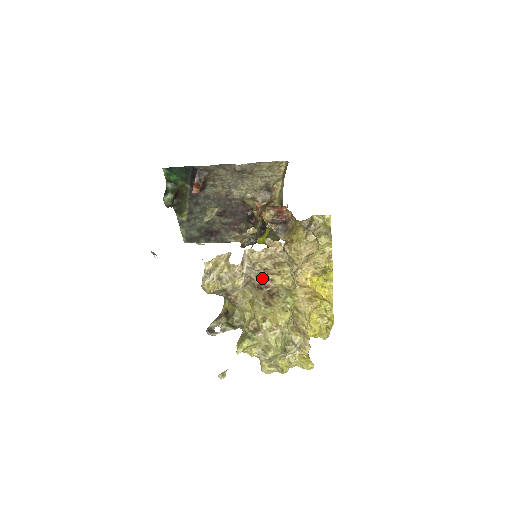
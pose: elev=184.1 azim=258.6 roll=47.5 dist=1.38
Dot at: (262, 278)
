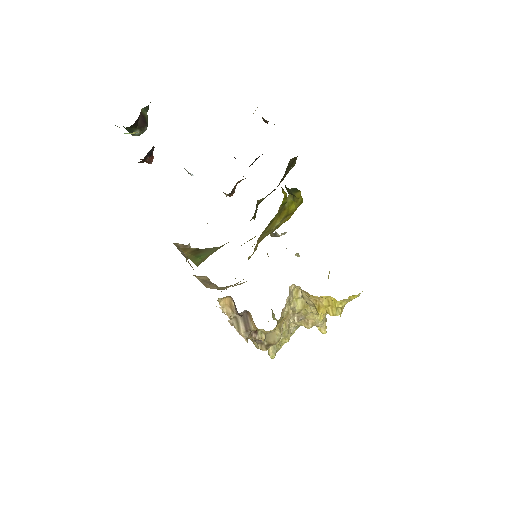
Dot at: occluded
